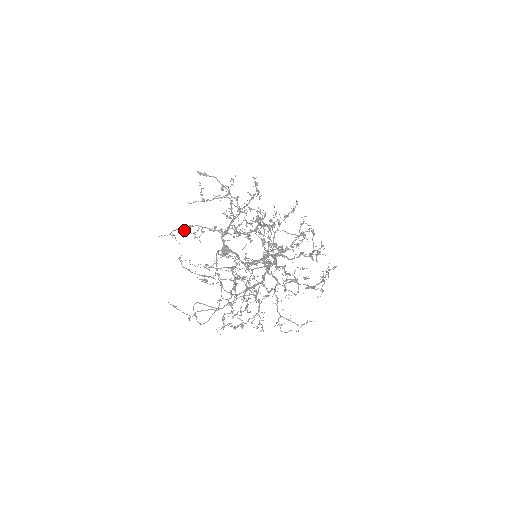
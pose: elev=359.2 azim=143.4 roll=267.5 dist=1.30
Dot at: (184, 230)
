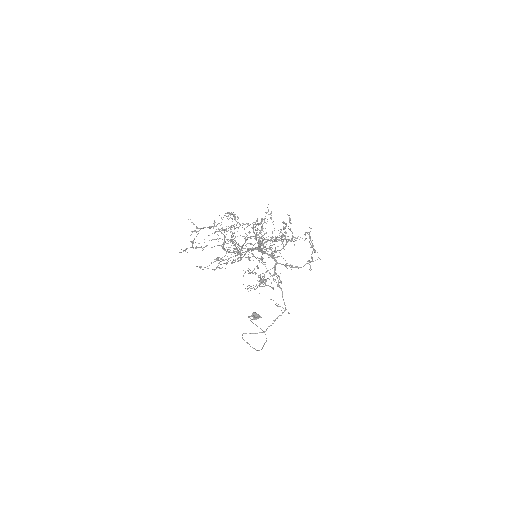
Dot at: (191, 242)
